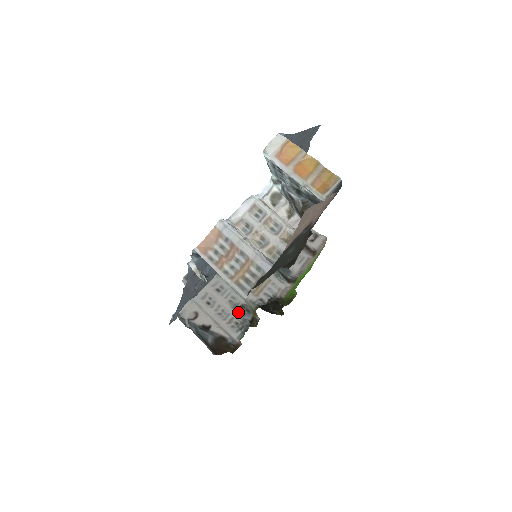
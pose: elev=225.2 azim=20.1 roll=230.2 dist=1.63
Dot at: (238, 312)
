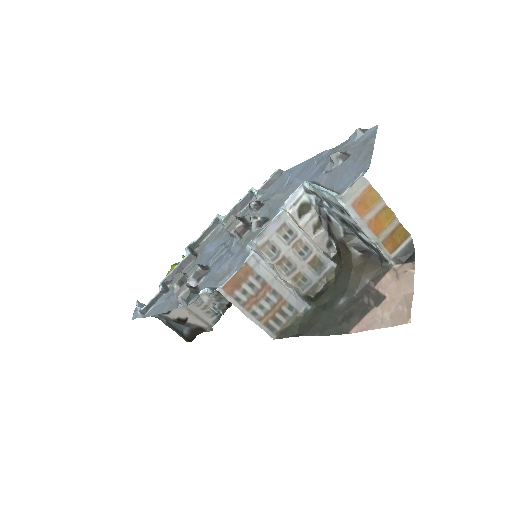
Dot at: (215, 297)
